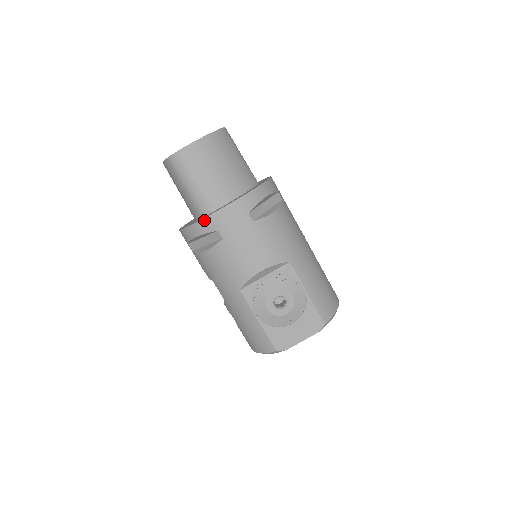
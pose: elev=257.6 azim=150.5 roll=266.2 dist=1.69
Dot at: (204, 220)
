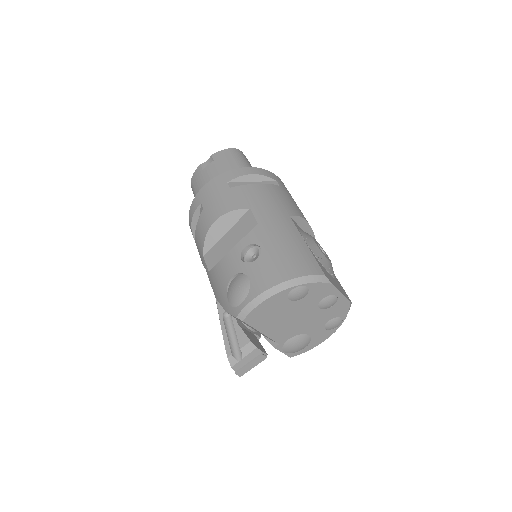
Dot at: (266, 171)
